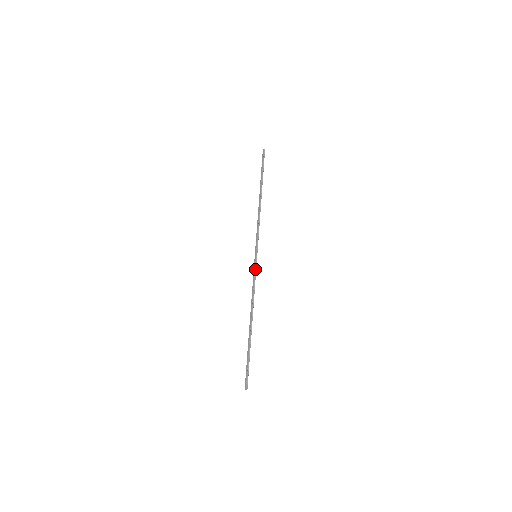
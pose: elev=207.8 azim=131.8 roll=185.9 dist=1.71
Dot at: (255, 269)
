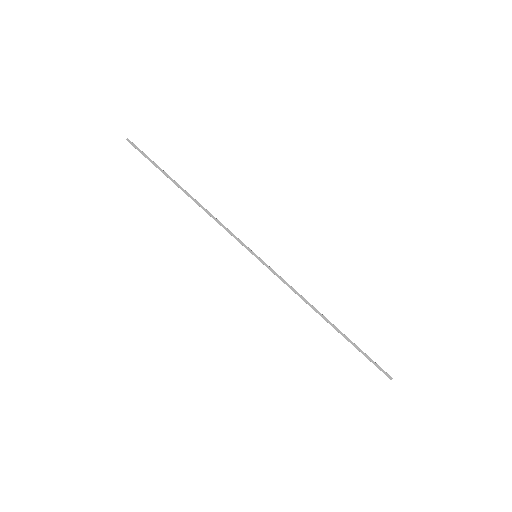
Dot at: (271, 269)
